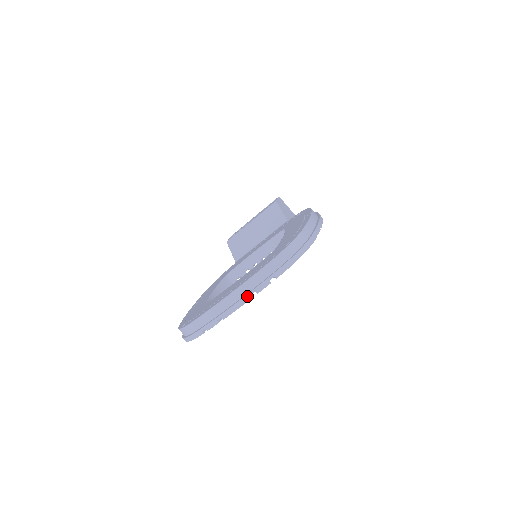
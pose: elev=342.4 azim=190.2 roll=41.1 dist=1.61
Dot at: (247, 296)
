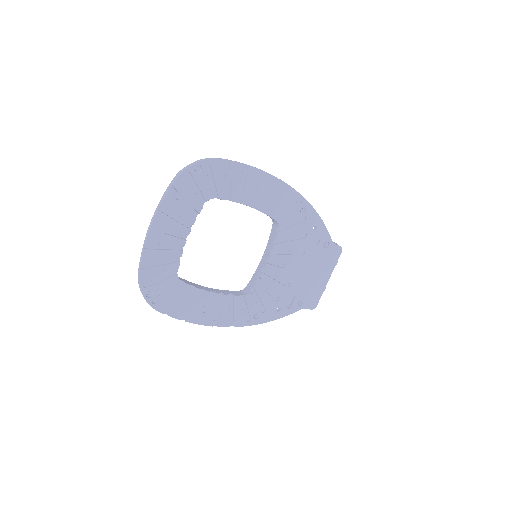
Dot at: (156, 212)
